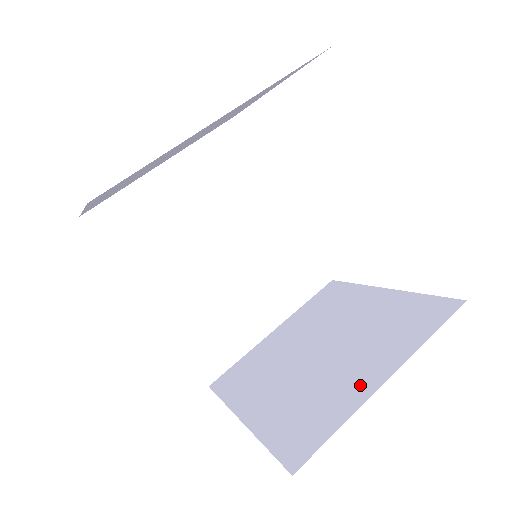
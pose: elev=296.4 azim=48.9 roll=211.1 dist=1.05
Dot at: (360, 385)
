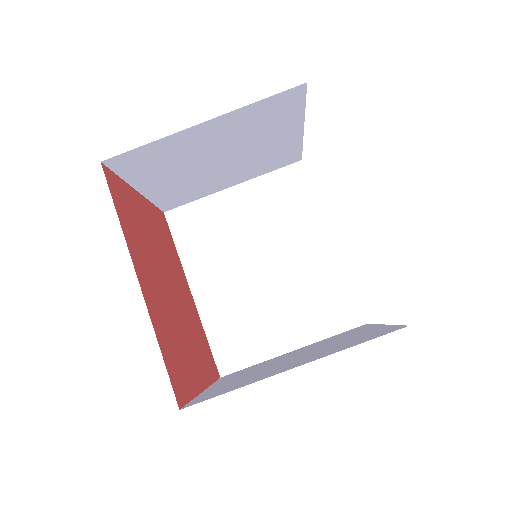
Dot at: (278, 371)
